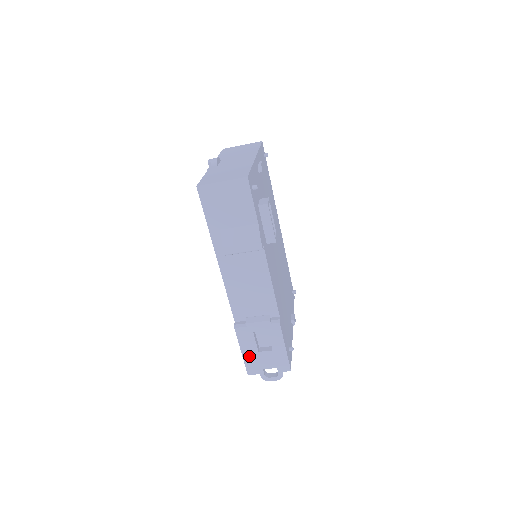
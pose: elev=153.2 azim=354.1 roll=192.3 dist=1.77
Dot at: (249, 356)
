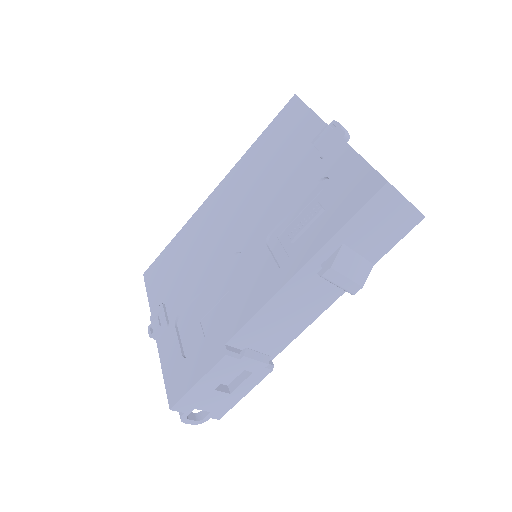
Dot at: (199, 390)
